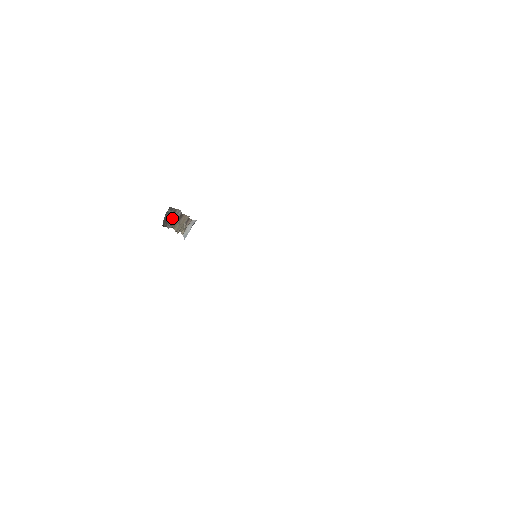
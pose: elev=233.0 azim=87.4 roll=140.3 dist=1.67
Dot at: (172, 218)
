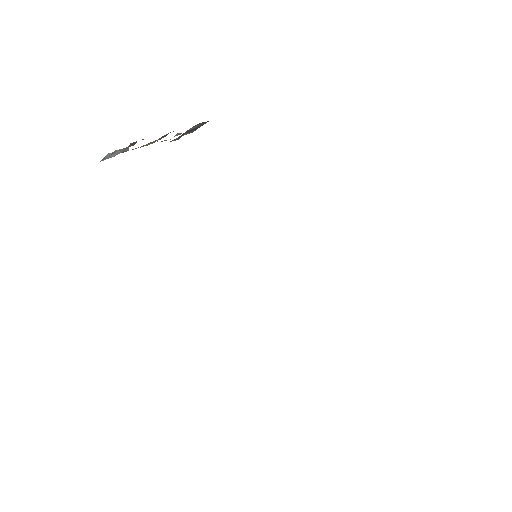
Dot at: (185, 133)
